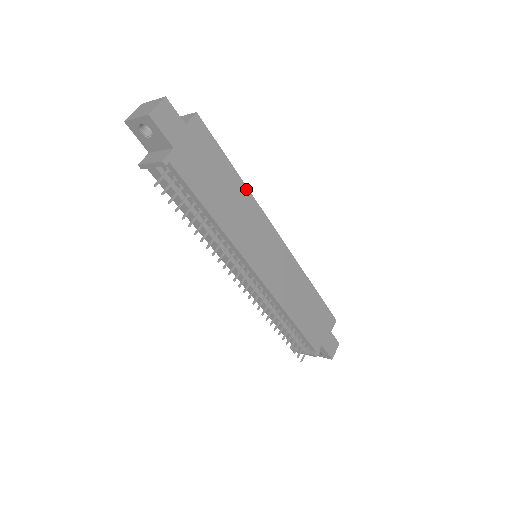
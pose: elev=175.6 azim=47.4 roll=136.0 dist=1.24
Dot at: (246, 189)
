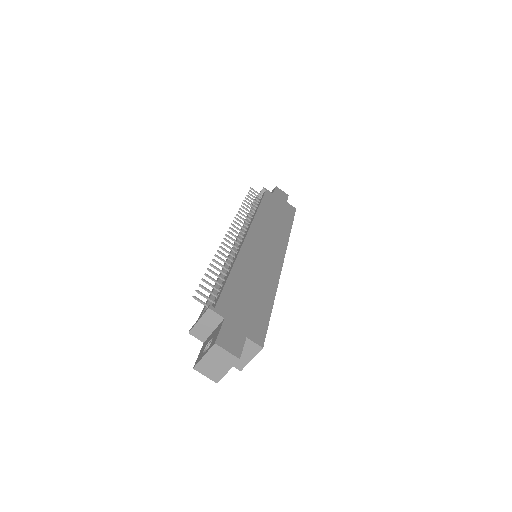
Dot at: (289, 233)
